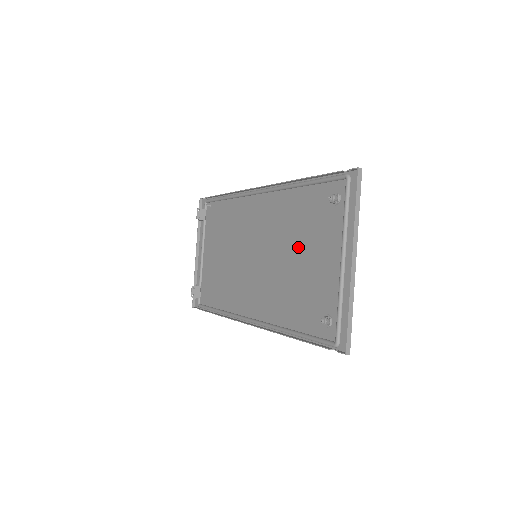
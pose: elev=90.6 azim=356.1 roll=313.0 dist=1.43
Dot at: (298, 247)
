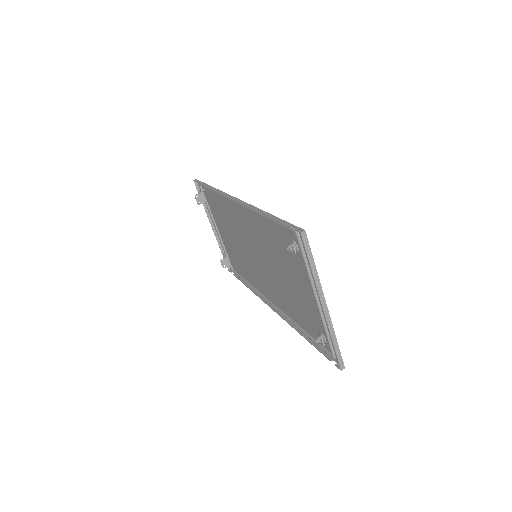
Dot at: (282, 268)
